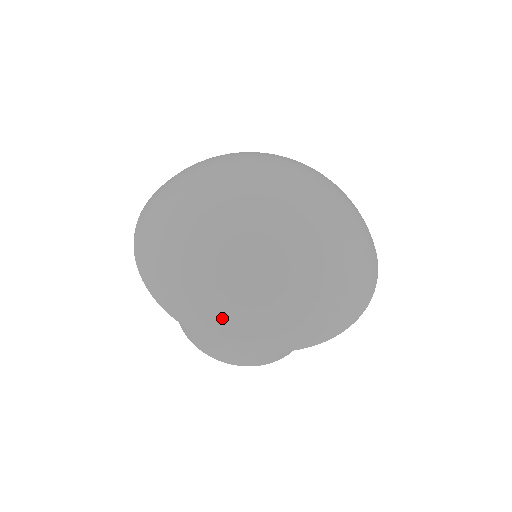
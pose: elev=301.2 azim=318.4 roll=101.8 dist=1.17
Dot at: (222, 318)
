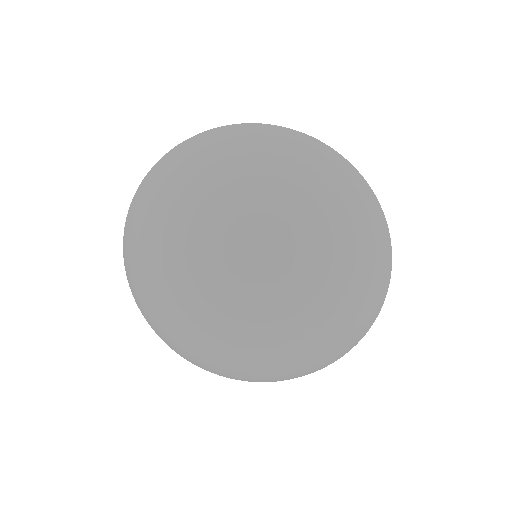
Dot at: (194, 364)
